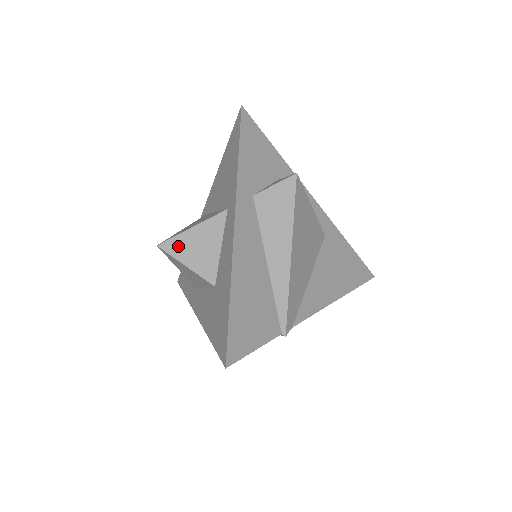
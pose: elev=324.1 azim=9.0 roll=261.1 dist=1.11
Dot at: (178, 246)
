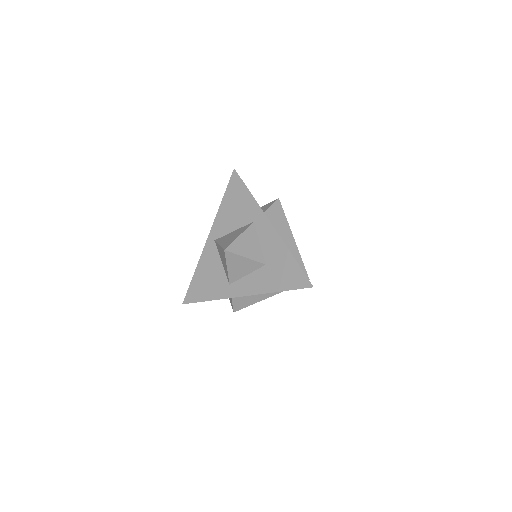
Dot at: (237, 247)
